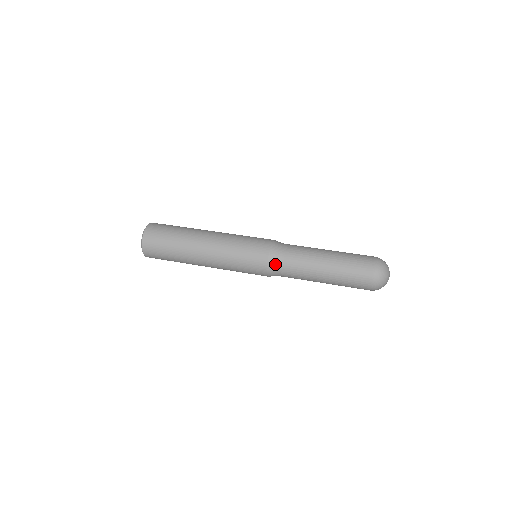
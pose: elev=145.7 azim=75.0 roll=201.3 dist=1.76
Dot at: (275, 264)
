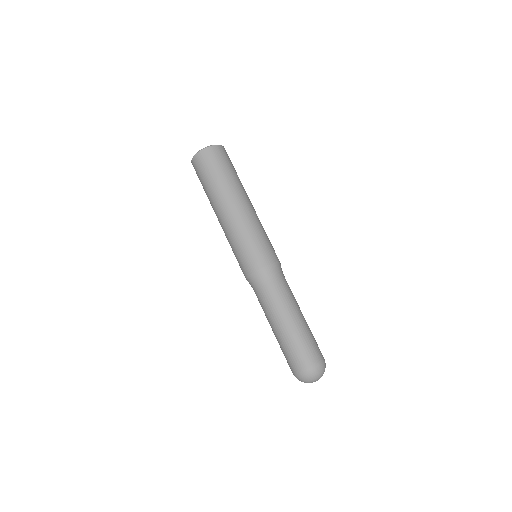
Dot at: (254, 281)
